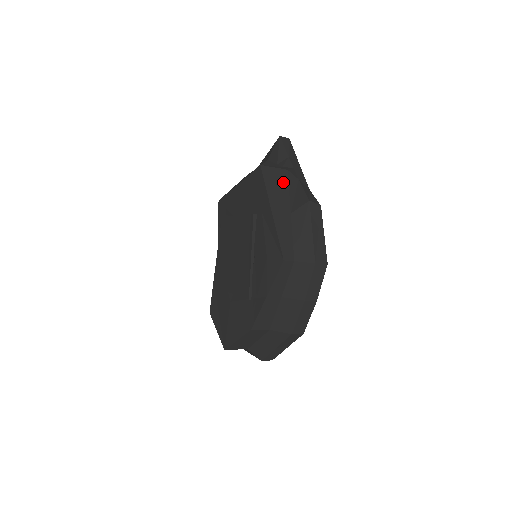
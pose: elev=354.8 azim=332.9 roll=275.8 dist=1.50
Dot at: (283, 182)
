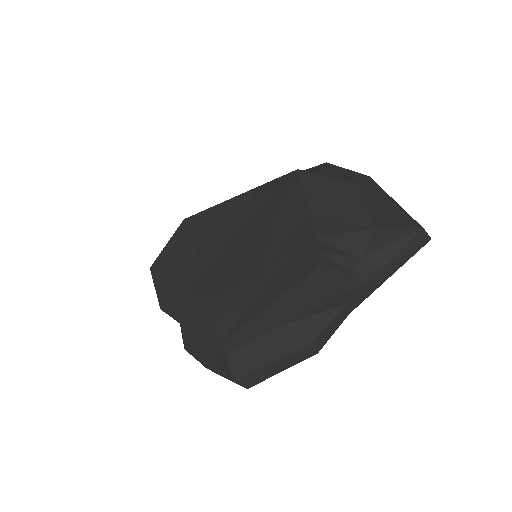
Dot at: (321, 297)
